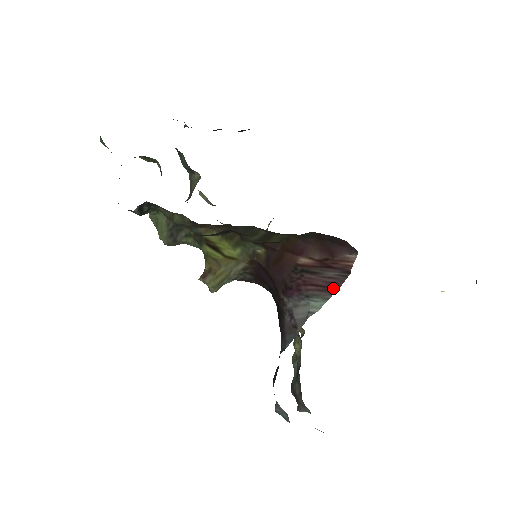
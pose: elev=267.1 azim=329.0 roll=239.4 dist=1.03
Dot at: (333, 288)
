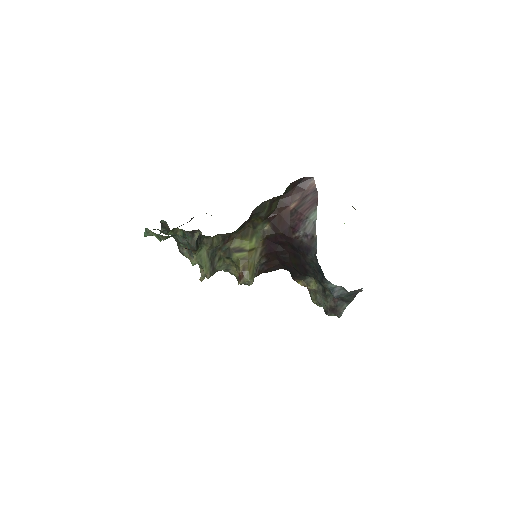
Dot at: (315, 202)
